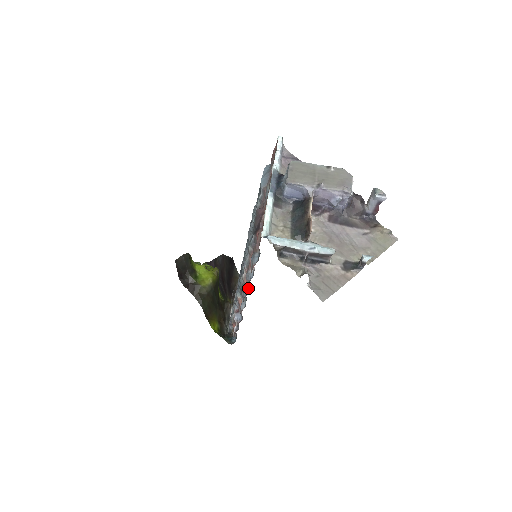
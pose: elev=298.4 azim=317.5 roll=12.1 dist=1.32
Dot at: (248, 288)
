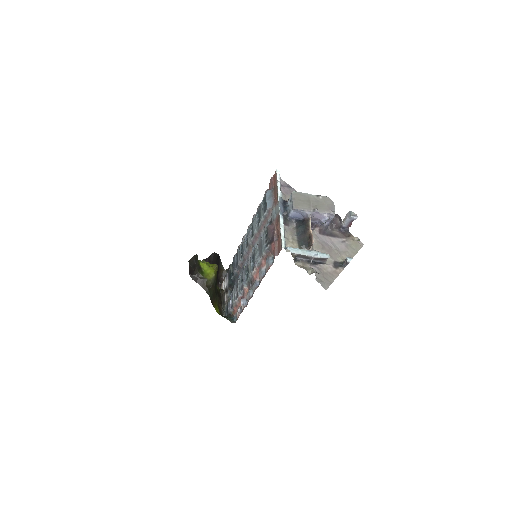
Dot at: (257, 281)
